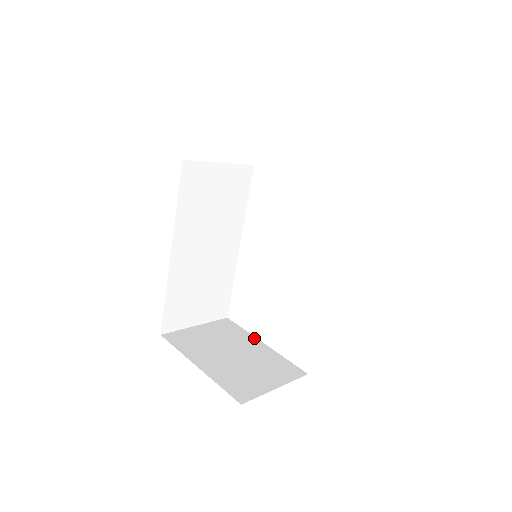
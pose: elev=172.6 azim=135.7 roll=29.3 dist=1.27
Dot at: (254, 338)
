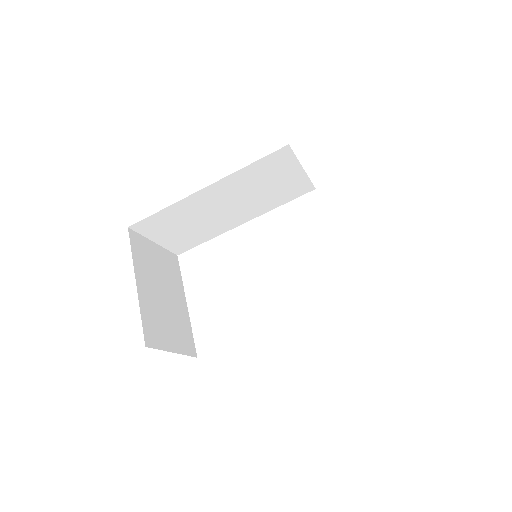
Dot at: (184, 292)
